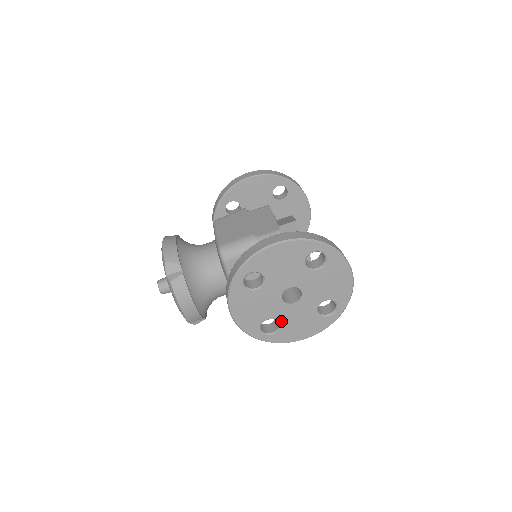
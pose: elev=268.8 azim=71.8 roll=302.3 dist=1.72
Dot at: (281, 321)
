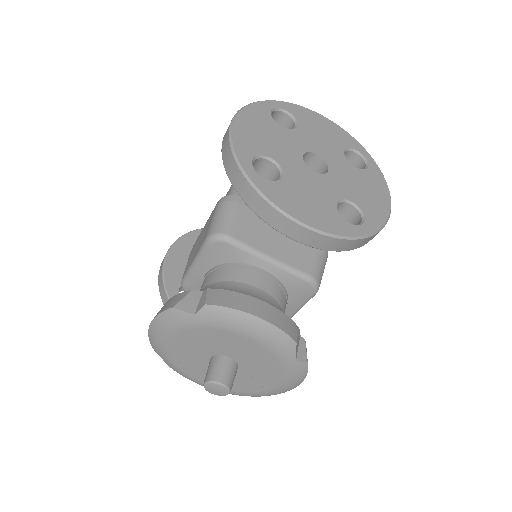
Dot at: (348, 198)
